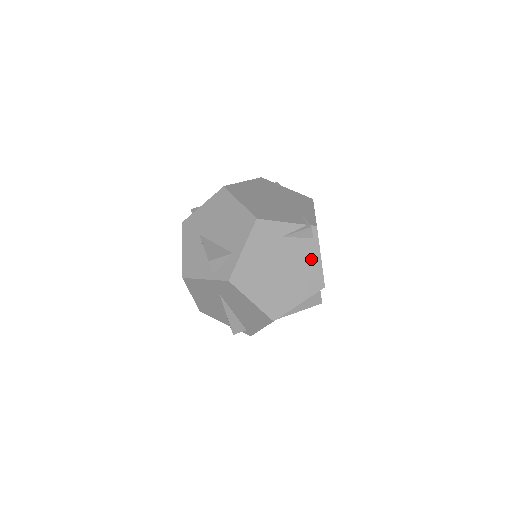
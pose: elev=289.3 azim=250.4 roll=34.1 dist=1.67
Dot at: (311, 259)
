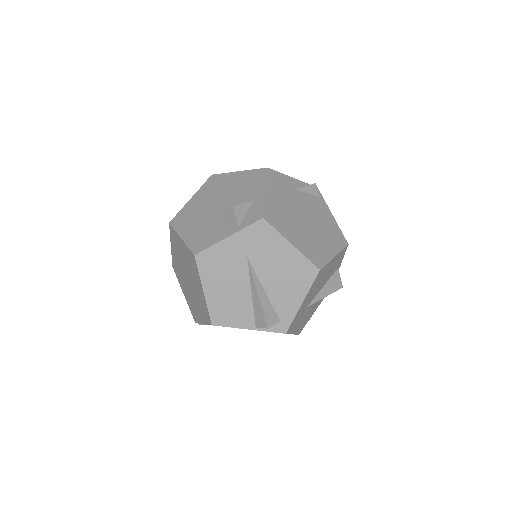
Dot at: (326, 215)
